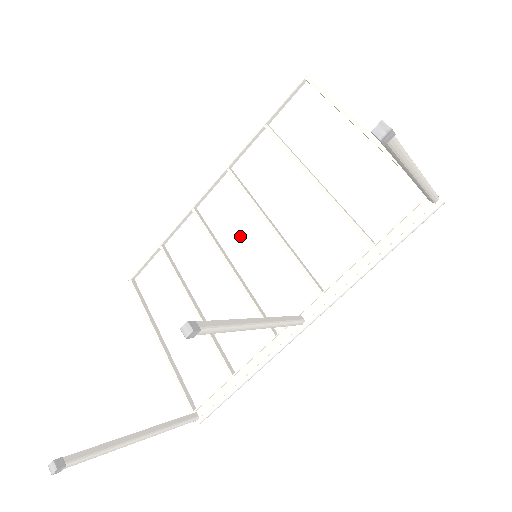
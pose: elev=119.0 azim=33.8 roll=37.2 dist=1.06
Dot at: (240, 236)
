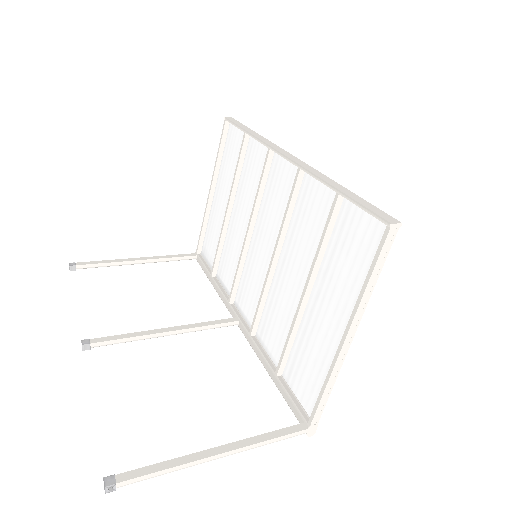
Dot at: (267, 224)
